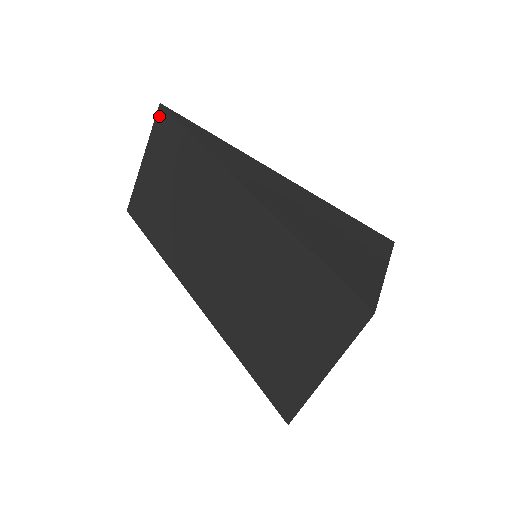
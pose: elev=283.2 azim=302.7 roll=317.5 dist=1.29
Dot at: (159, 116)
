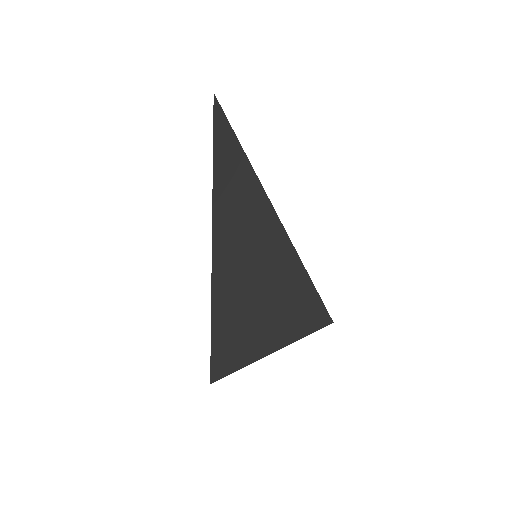
Dot at: occluded
